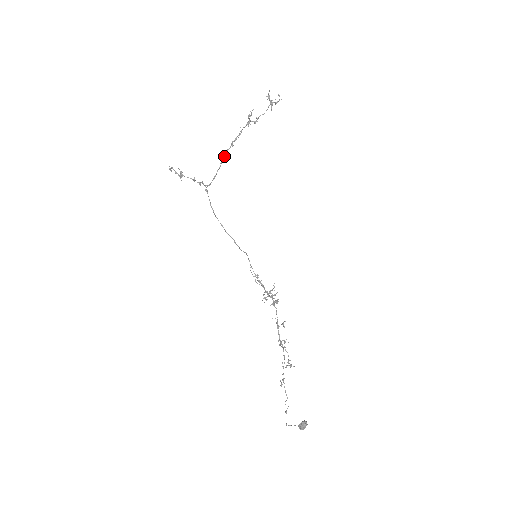
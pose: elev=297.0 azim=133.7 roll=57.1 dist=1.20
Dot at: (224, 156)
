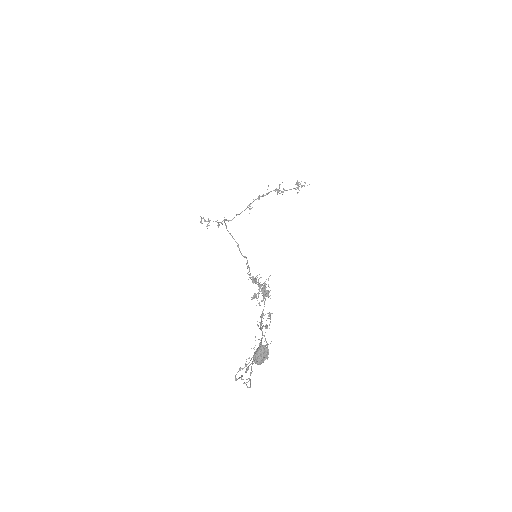
Dot at: (250, 204)
